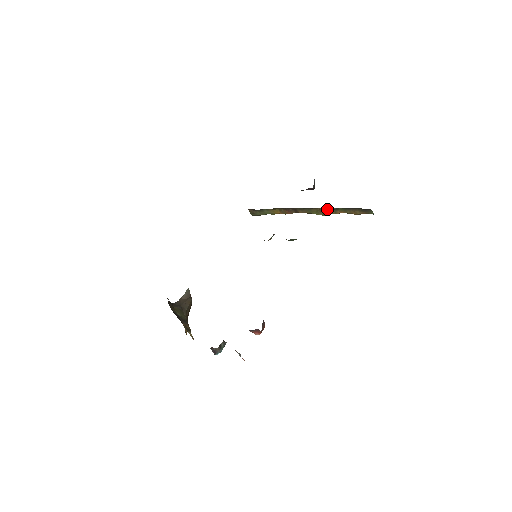
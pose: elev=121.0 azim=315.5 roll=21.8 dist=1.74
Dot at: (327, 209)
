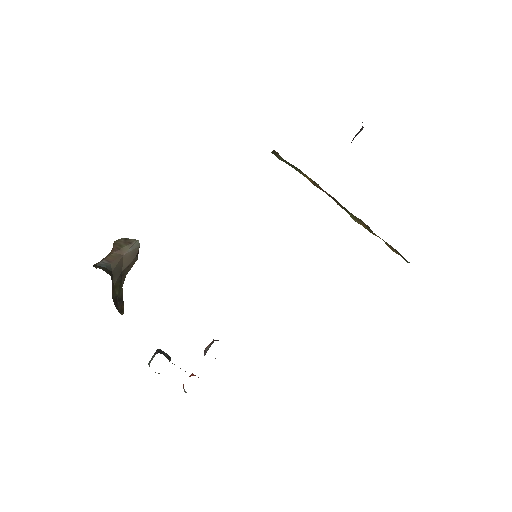
Dot at: (369, 227)
